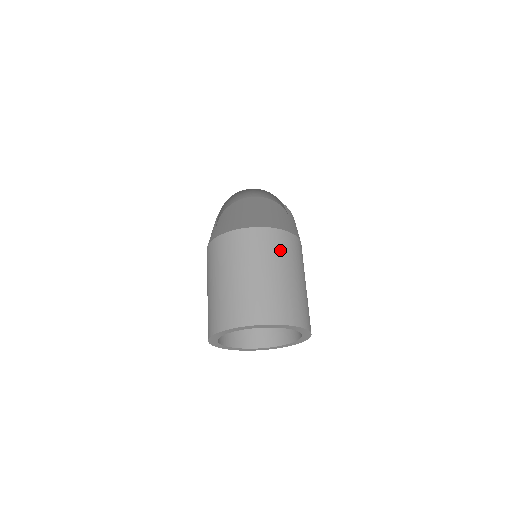
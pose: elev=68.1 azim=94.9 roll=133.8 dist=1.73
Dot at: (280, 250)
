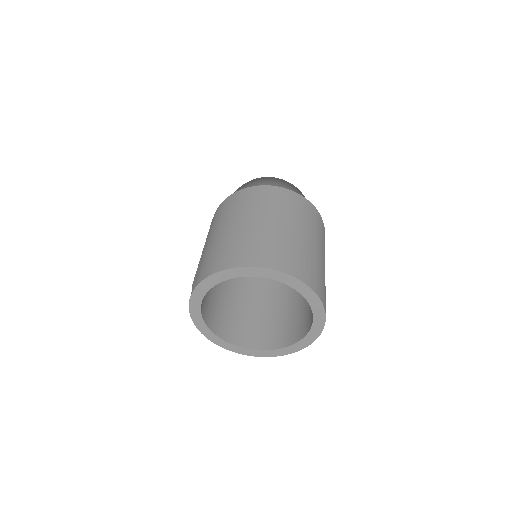
Dot at: (313, 222)
